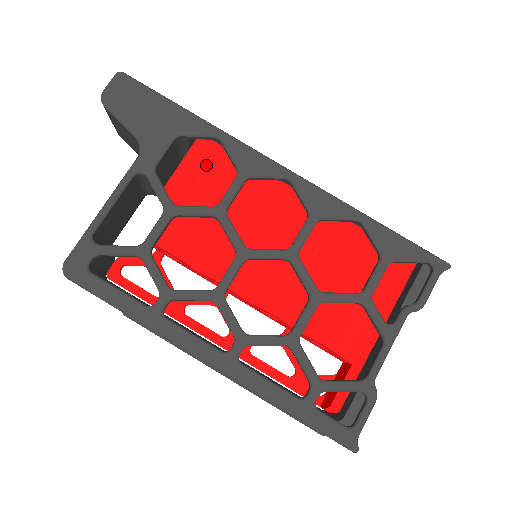
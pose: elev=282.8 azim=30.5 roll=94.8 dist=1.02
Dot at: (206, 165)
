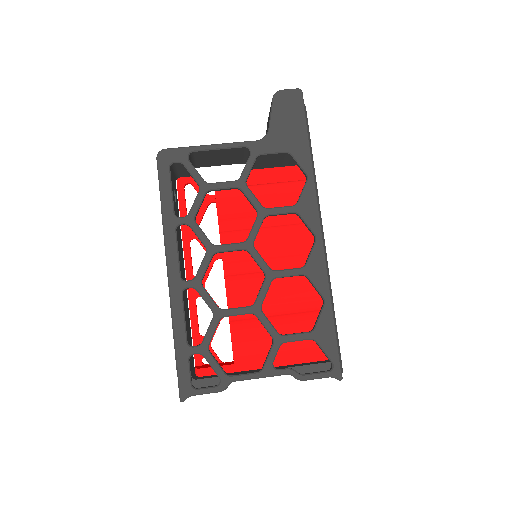
Dot at: (287, 183)
